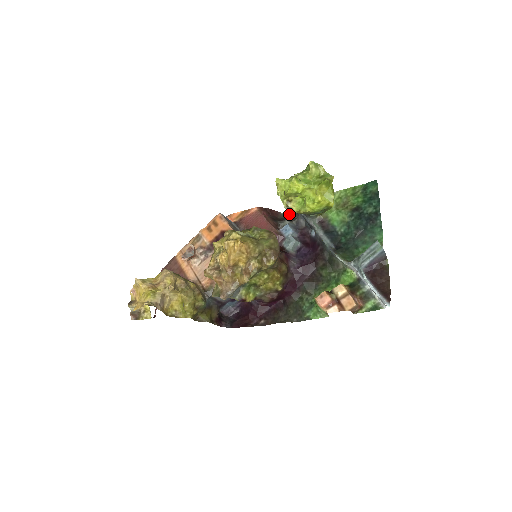
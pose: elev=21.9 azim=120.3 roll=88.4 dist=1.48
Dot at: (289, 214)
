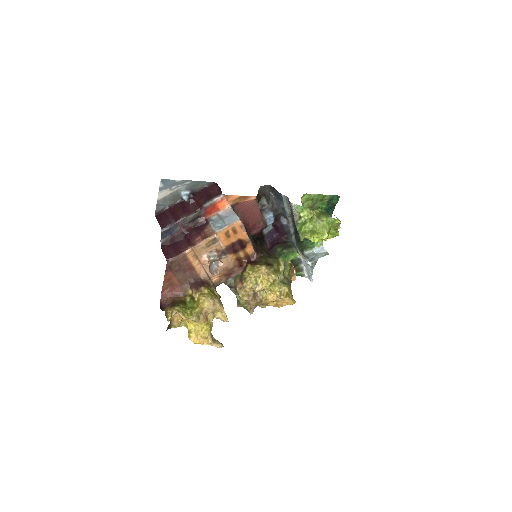
Dot at: (264, 187)
